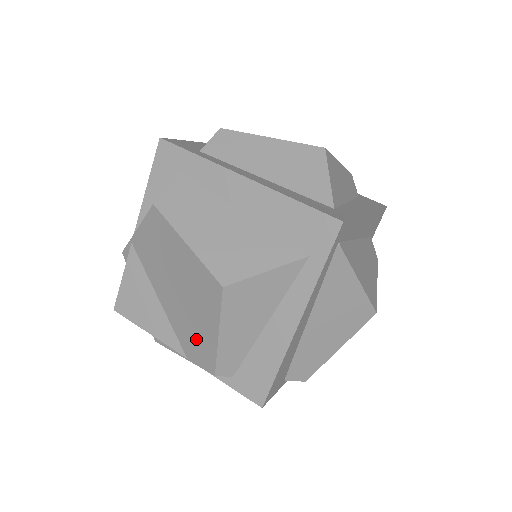
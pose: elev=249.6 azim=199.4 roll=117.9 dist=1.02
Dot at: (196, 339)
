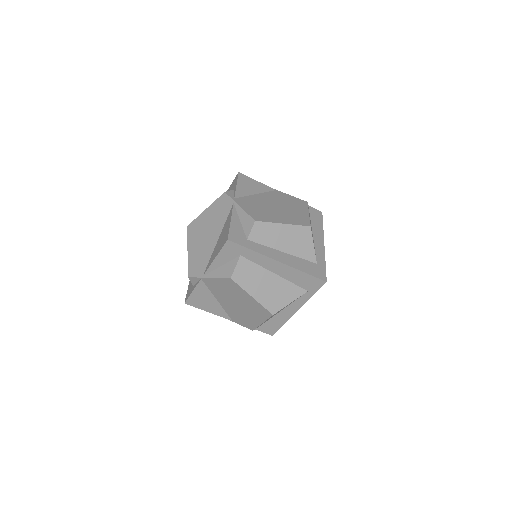
Dot at: (244, 319)
